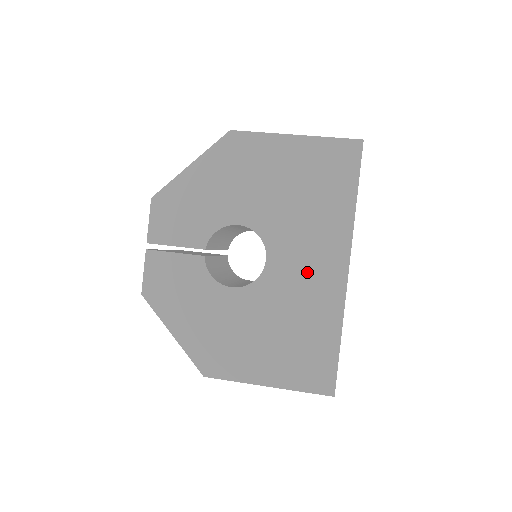
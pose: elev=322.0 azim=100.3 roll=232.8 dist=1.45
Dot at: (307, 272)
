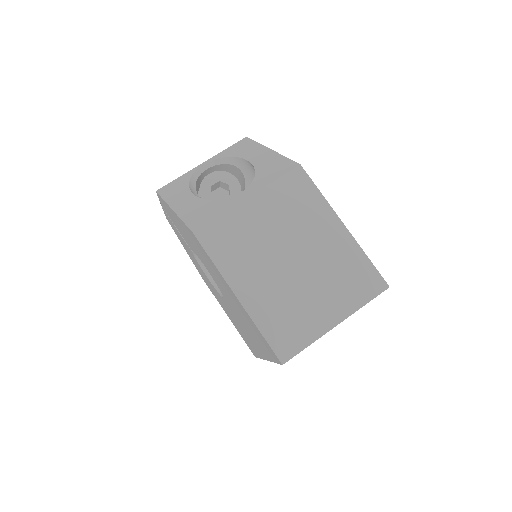
Dot at: (244, 330)
